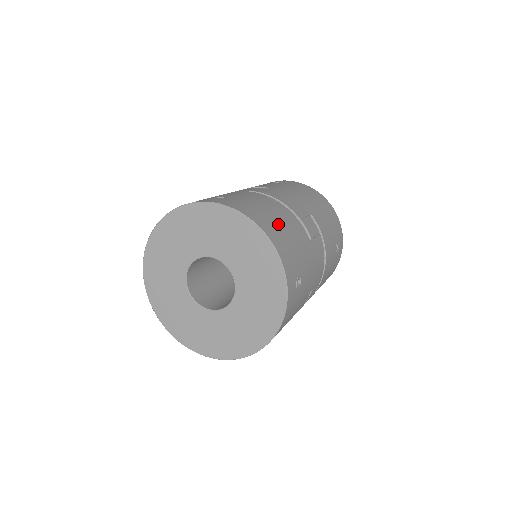
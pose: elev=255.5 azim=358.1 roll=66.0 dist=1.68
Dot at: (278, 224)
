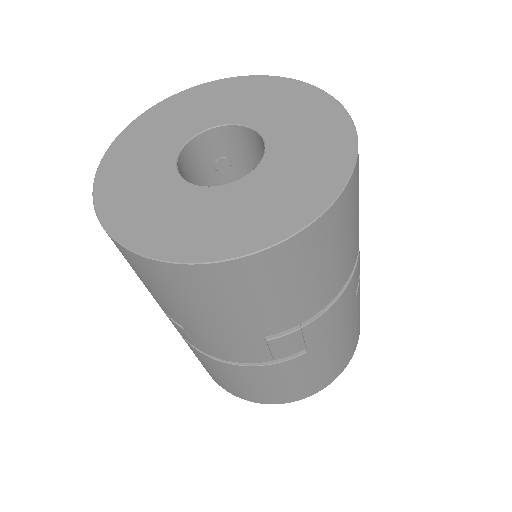
Dot at: occluded
